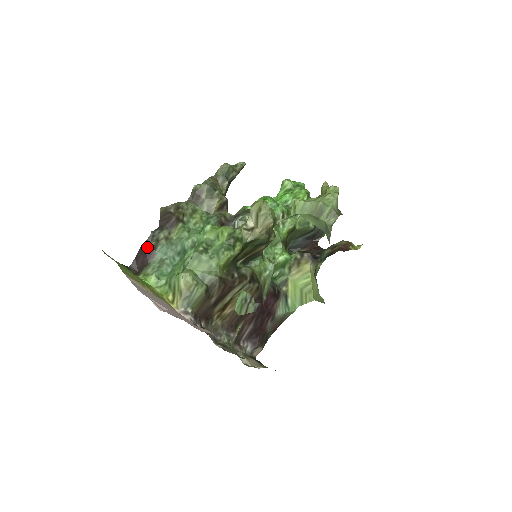
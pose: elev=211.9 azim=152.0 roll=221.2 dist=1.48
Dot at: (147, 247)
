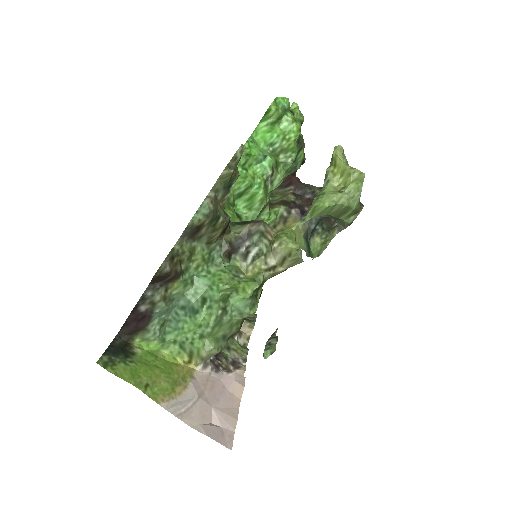
Dot at: (139, 313)
